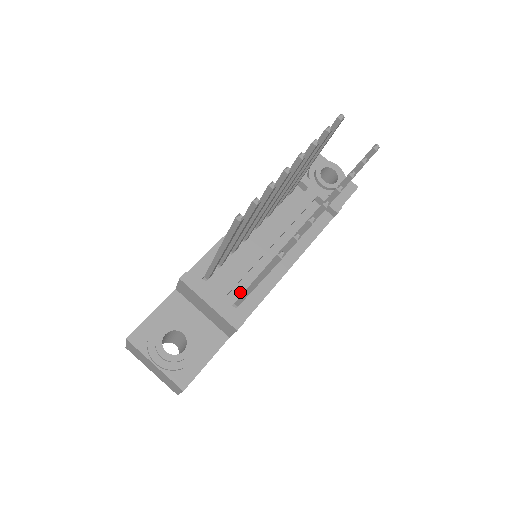
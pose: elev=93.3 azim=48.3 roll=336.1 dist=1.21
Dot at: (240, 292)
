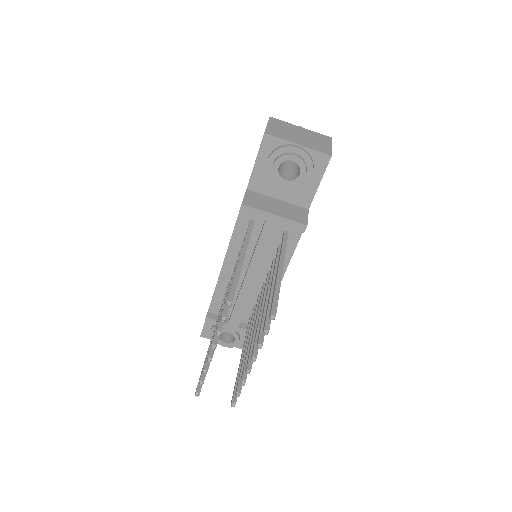
Dot at: (250, 311)
